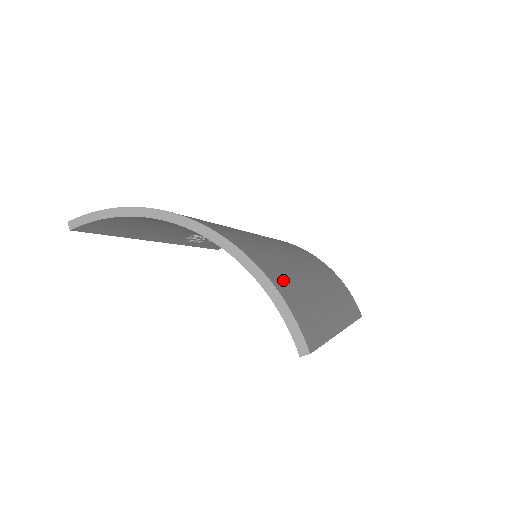
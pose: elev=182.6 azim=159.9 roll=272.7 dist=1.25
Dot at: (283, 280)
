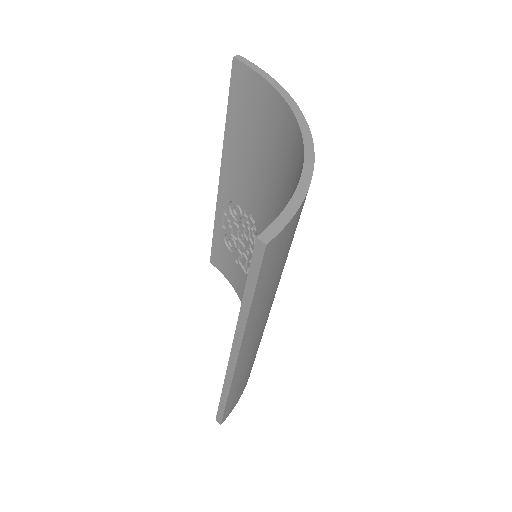
Dot at: occluded
